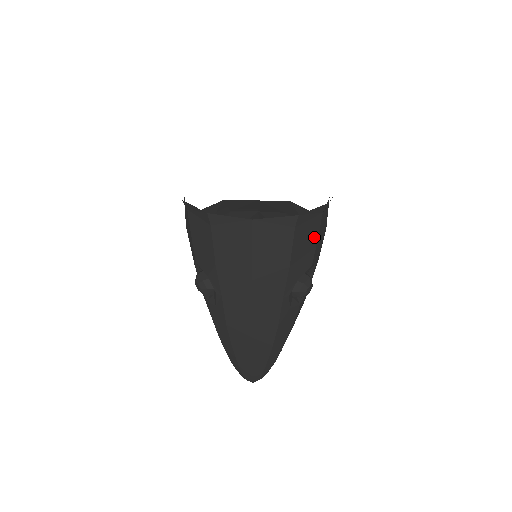
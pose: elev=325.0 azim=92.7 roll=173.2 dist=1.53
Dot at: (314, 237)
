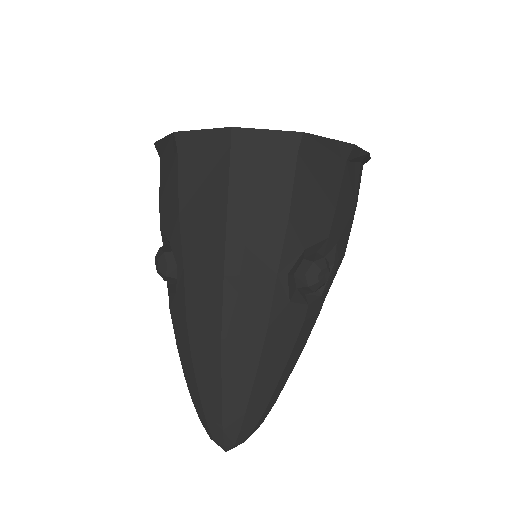
Dot at: (332, 191)
